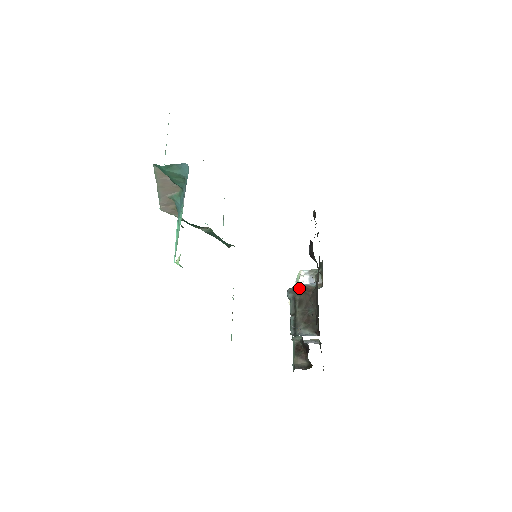
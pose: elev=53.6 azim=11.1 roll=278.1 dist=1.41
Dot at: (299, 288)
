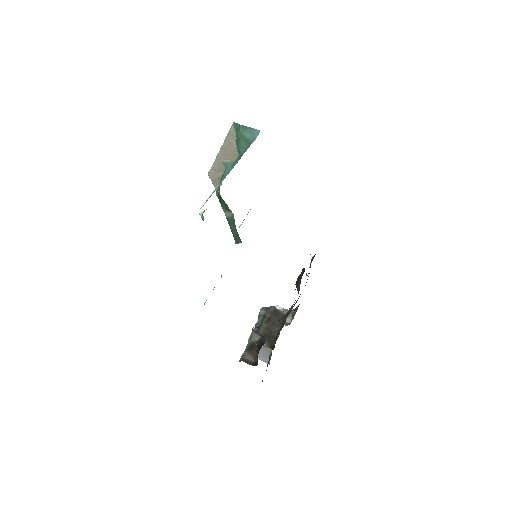
Dot at: (273, 309)
